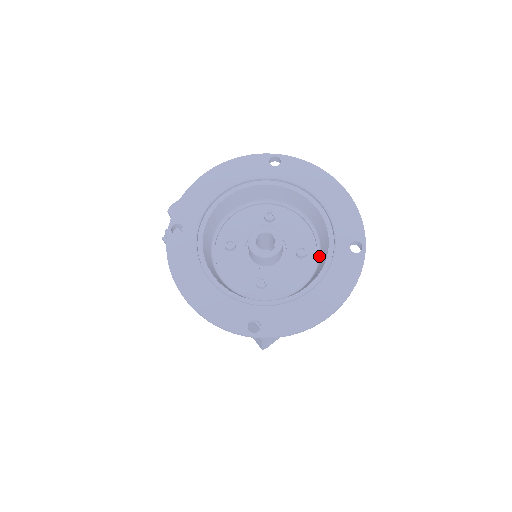
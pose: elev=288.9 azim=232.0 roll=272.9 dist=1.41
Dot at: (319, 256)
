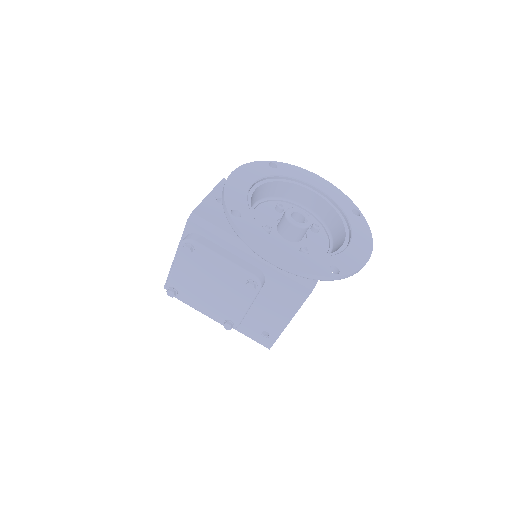
Dot at: (328, 229)
